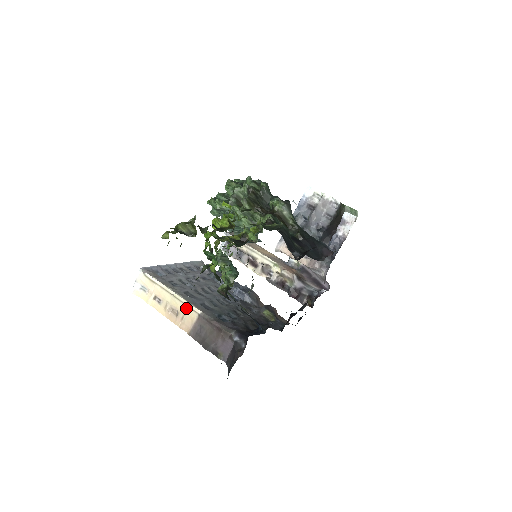
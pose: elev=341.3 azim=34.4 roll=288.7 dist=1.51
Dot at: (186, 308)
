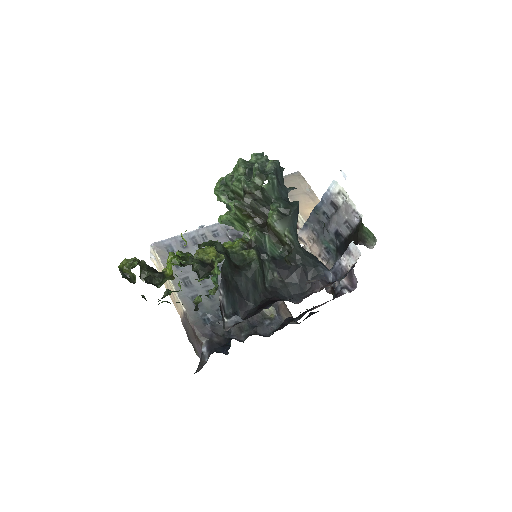
Dot at: (177, 299)
